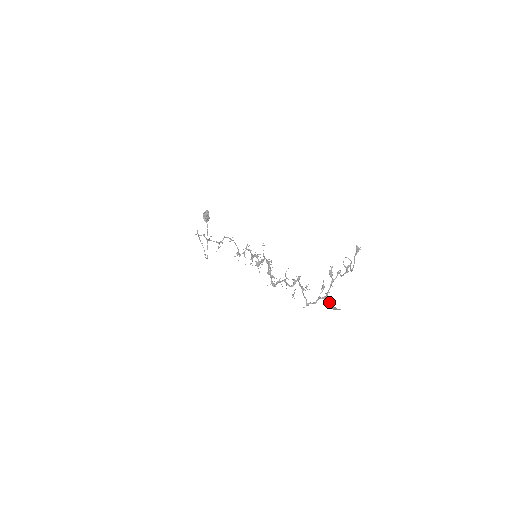
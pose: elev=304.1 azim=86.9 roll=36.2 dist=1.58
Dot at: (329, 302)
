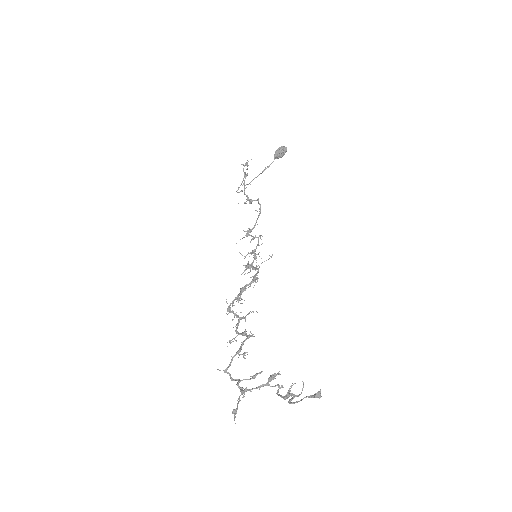
Dot at: occluded
